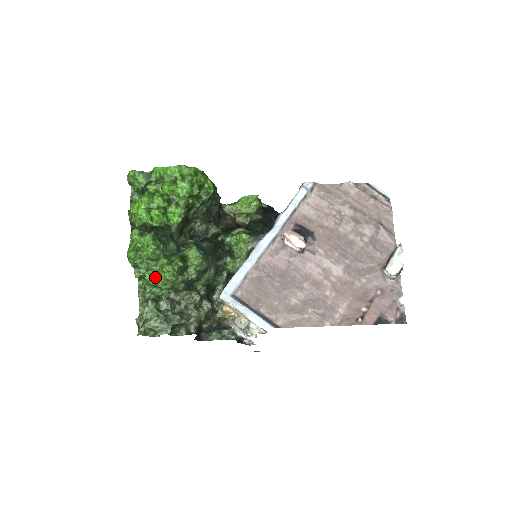
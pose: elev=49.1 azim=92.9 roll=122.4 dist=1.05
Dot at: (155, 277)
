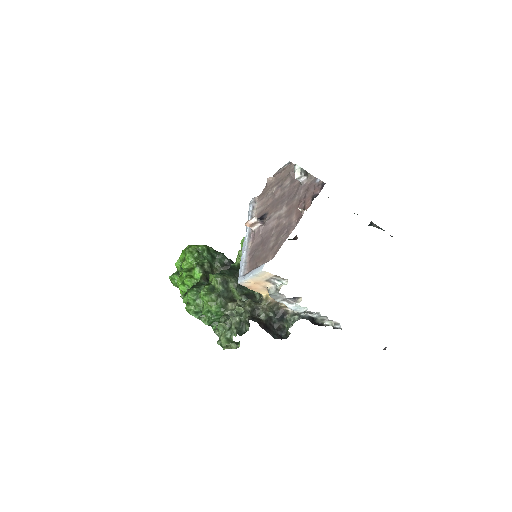
Dot at: (204, 307)
